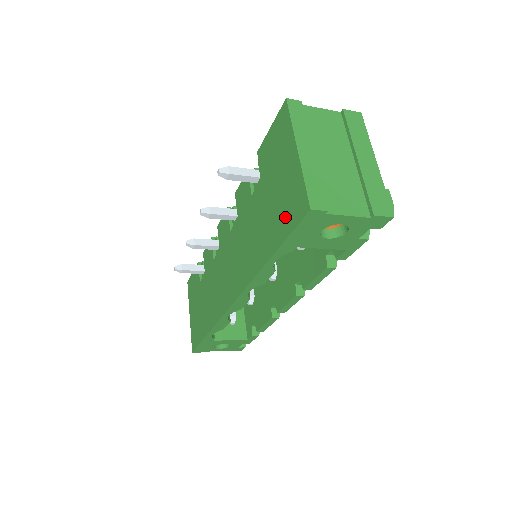
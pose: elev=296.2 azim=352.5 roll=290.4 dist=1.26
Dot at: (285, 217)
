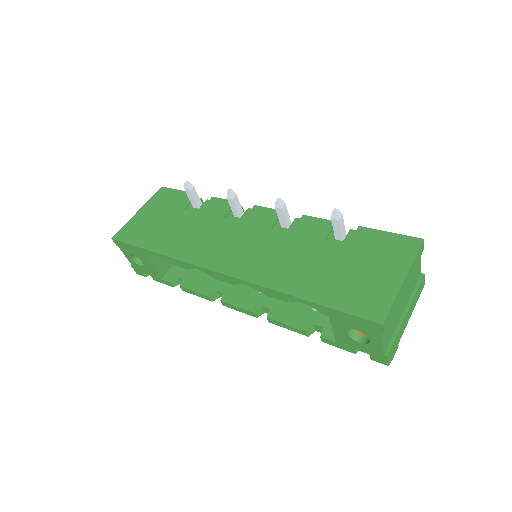
Dot at: (351, 298)
